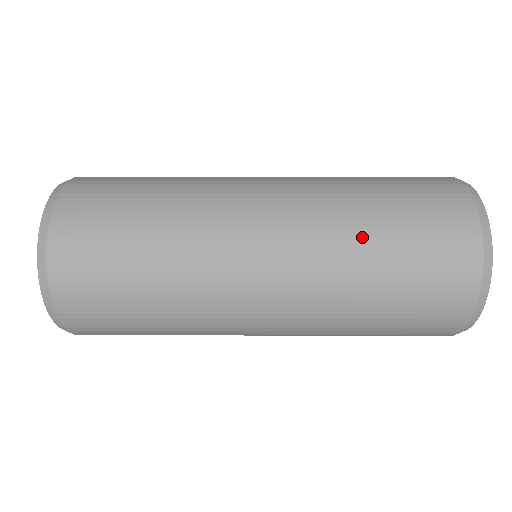
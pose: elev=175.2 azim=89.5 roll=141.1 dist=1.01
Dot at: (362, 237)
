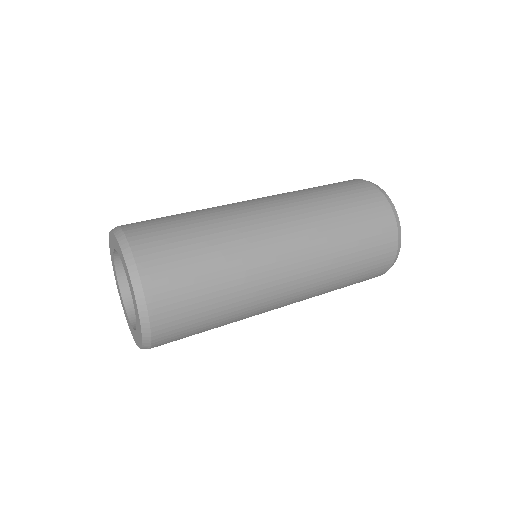
Dot at: (342, 256)
